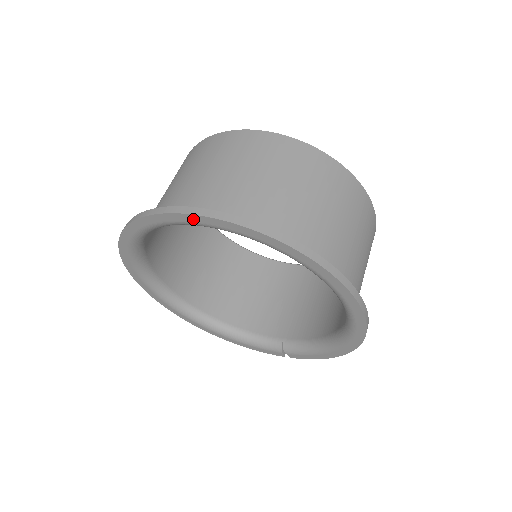
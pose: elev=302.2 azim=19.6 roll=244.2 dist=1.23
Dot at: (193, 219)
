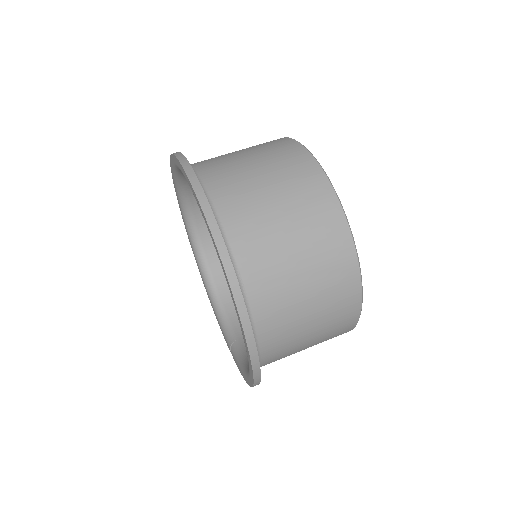
Dot at: (186, 177)
